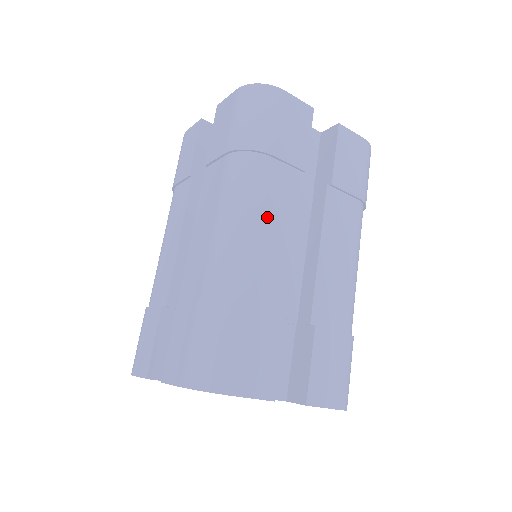
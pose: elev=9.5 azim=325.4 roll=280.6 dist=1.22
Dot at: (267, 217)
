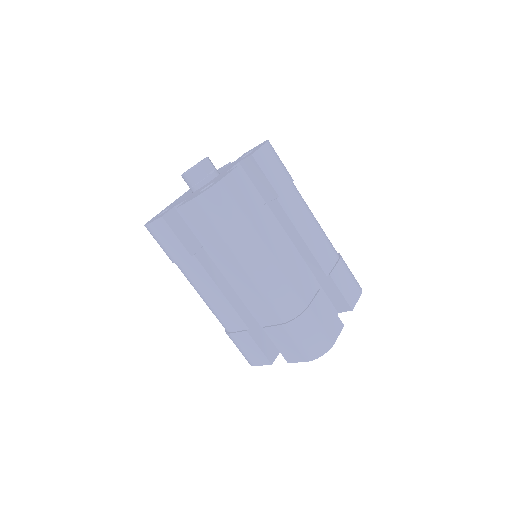
Dot at: (277, 257)
